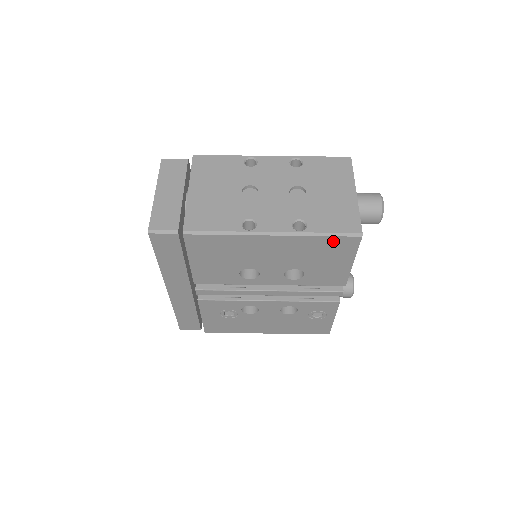
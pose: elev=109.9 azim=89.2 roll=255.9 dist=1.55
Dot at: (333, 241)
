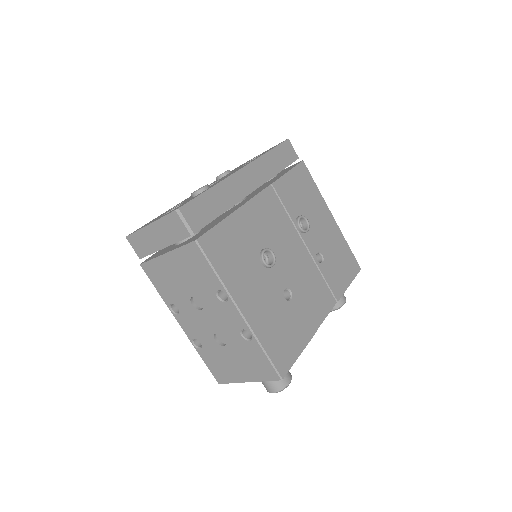
Dot at: occluded
